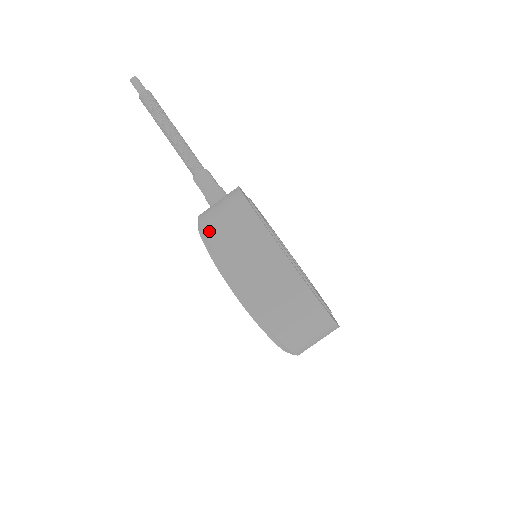
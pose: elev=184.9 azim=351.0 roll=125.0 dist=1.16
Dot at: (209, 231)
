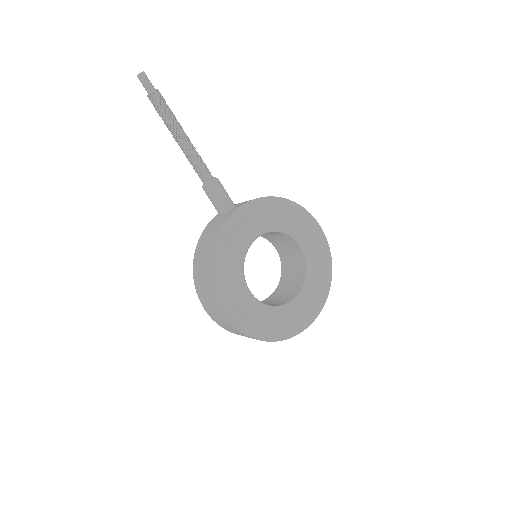
Dot at: (194, 270)
